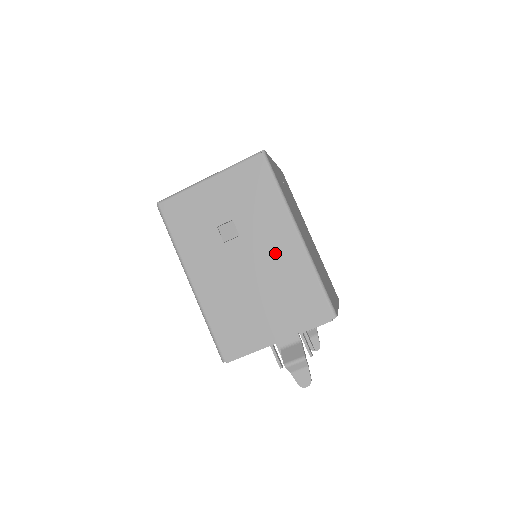
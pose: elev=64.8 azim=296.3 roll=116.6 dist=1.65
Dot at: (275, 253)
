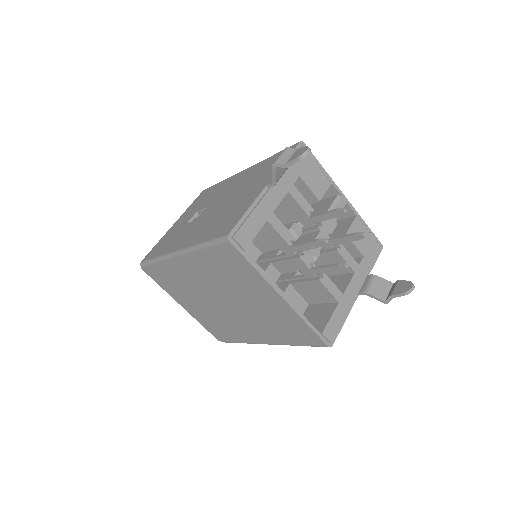
Dot at: (234, 185)
